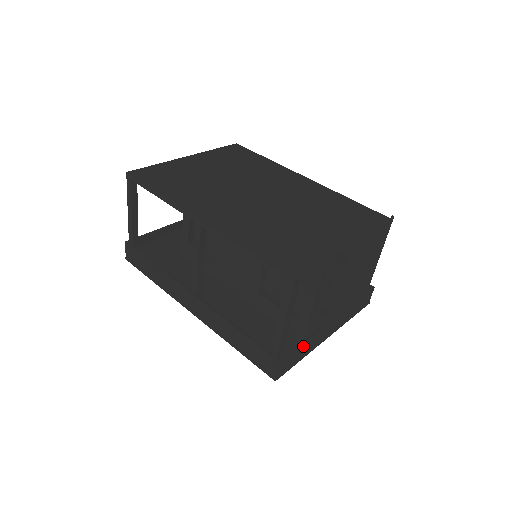
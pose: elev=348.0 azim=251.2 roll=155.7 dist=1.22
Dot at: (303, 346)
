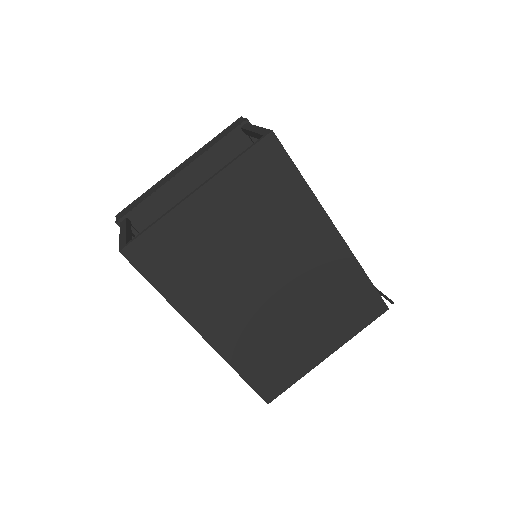
Dot at: occluded
